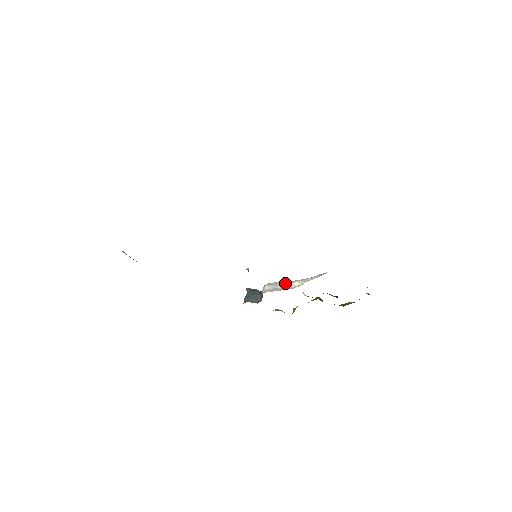
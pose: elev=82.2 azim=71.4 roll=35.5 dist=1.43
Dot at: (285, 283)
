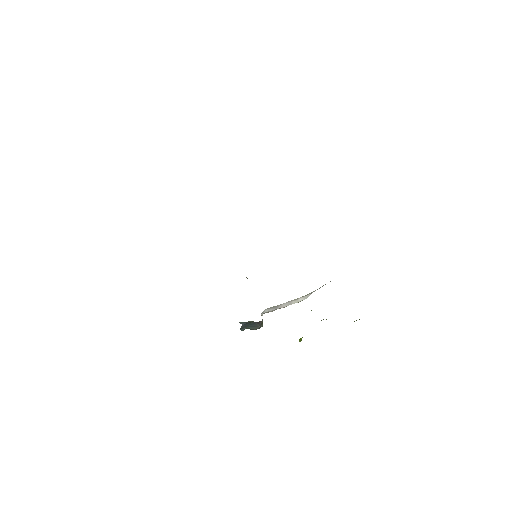
Dot at: (287, 302)
